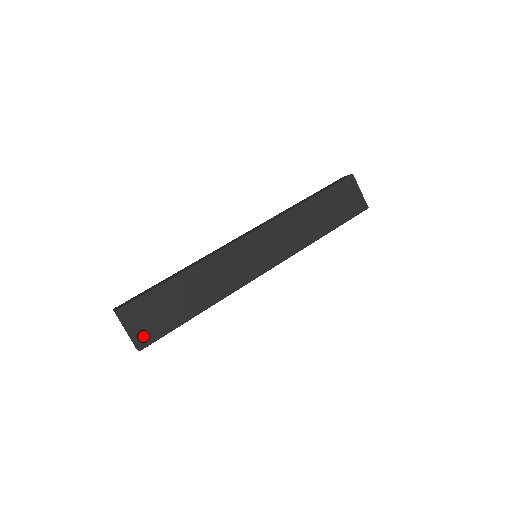
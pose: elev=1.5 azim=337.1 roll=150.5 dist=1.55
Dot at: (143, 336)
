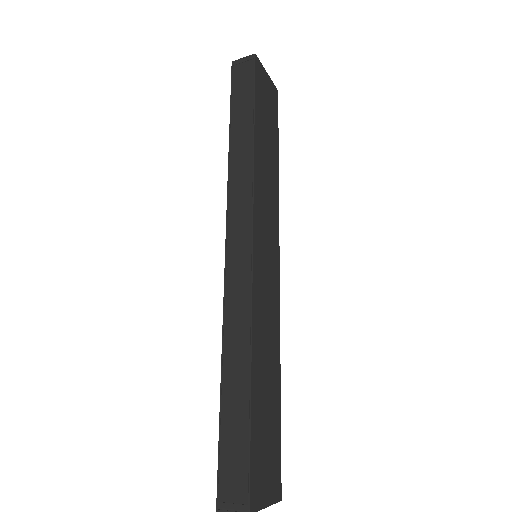
Dot at: (274, 484)
